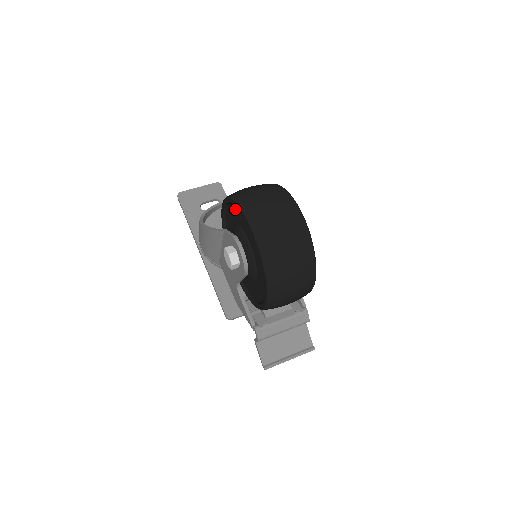
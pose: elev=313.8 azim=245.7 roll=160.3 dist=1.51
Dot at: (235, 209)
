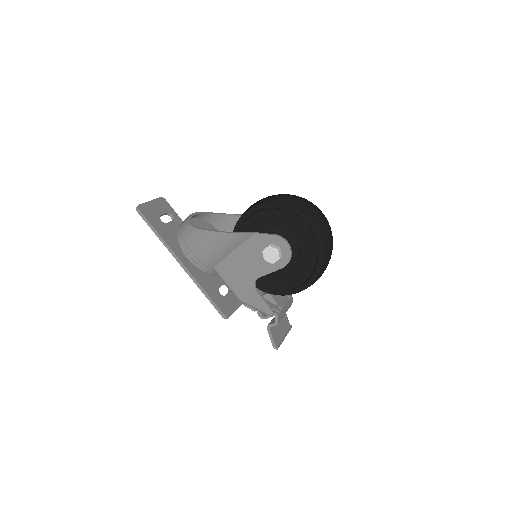
Dot at: (278, 212)
